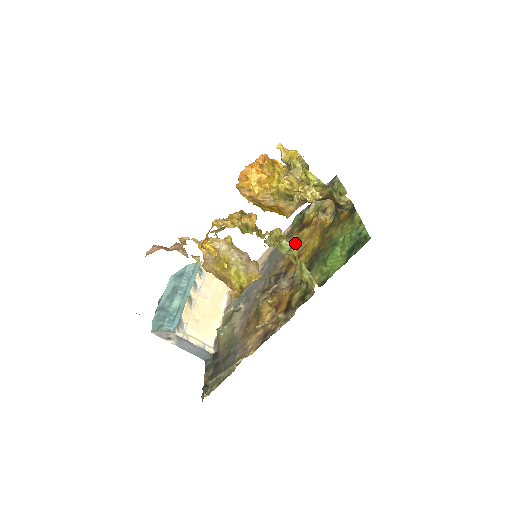
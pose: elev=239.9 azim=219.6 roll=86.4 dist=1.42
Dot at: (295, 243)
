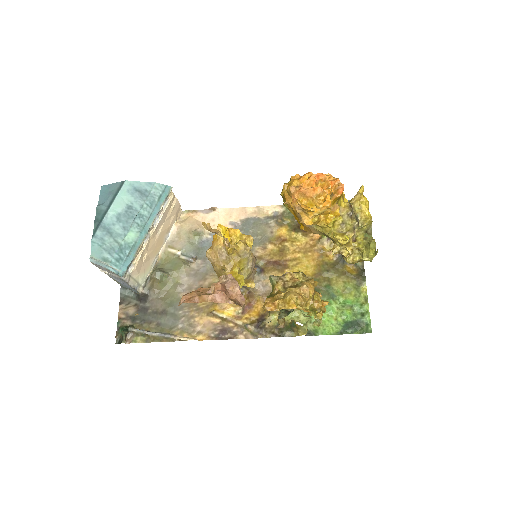
Dot at: (284, 241)
